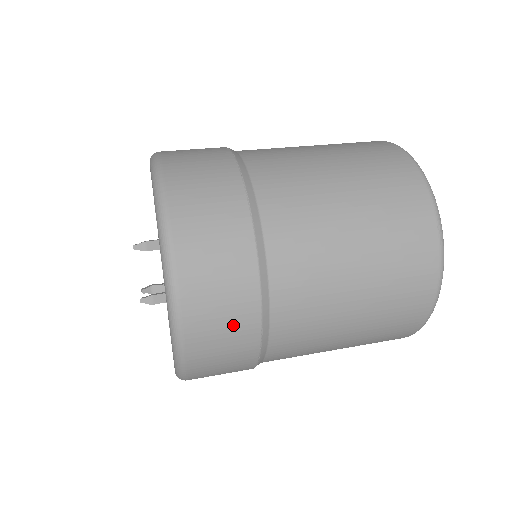
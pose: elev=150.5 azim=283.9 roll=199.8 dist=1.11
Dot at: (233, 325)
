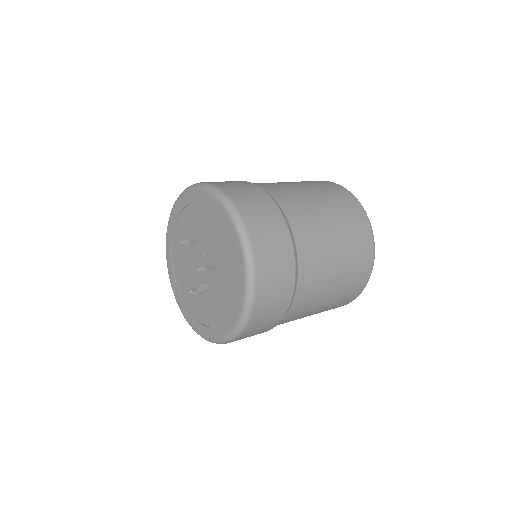
Dot at: (269, 218)
